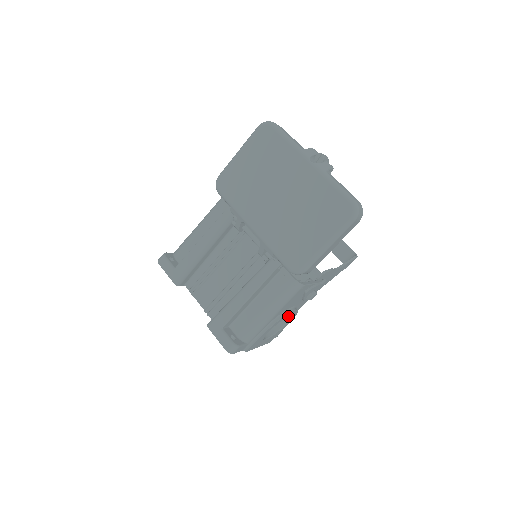
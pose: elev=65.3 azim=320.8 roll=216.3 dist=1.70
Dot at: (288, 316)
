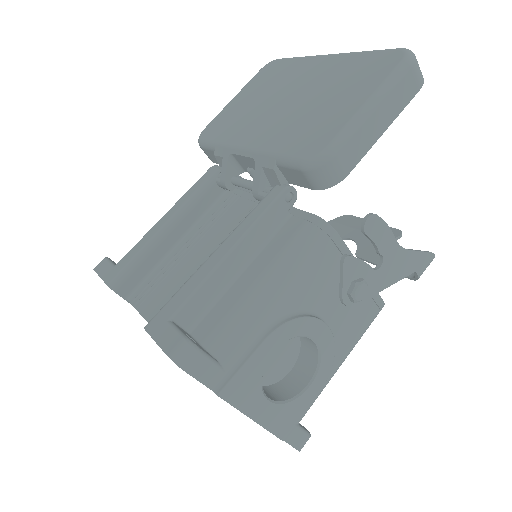
Dot at: (314, 337)
